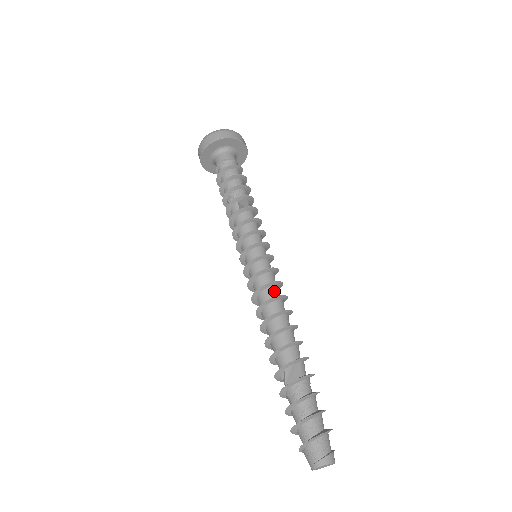
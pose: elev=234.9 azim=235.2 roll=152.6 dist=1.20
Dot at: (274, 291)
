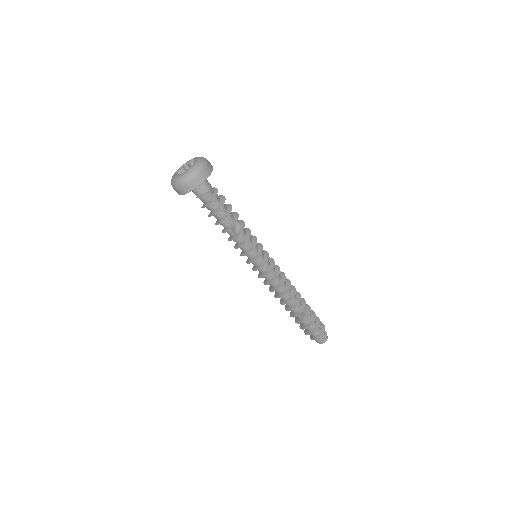
Dot at: (278, 280)
